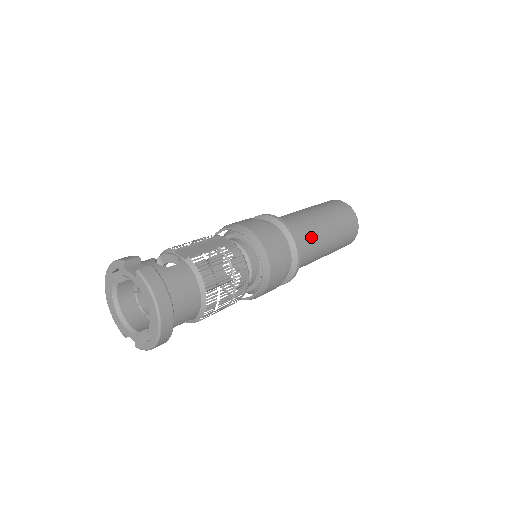
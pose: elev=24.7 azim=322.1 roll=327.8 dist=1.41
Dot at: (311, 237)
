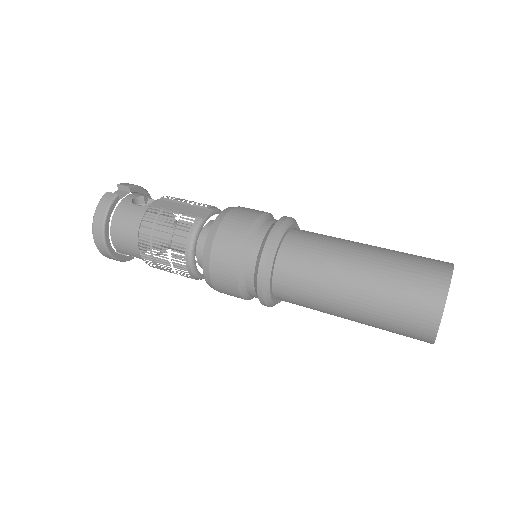
Dot at: (309, 273)
